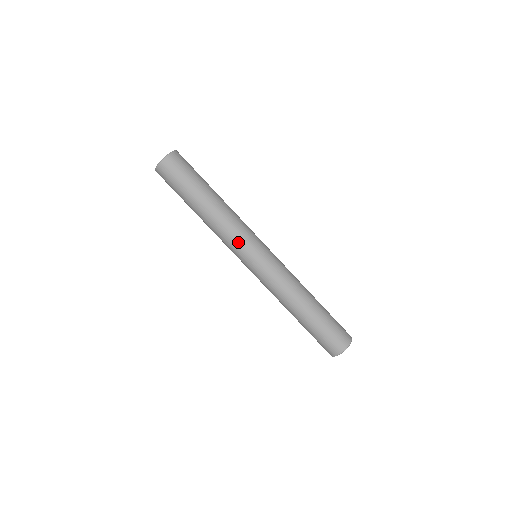
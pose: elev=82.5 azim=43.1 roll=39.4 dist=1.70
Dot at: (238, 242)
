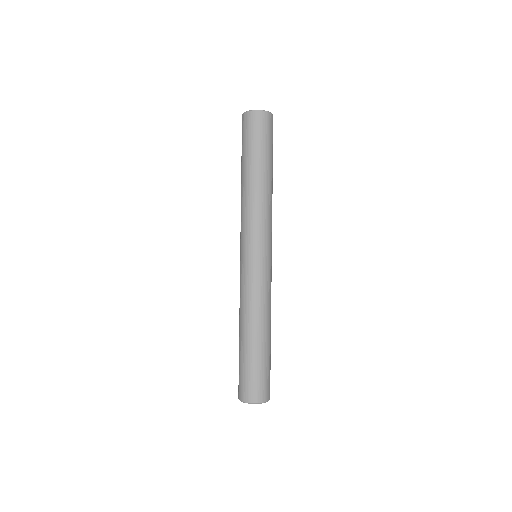
Dot at: (258, 229)
